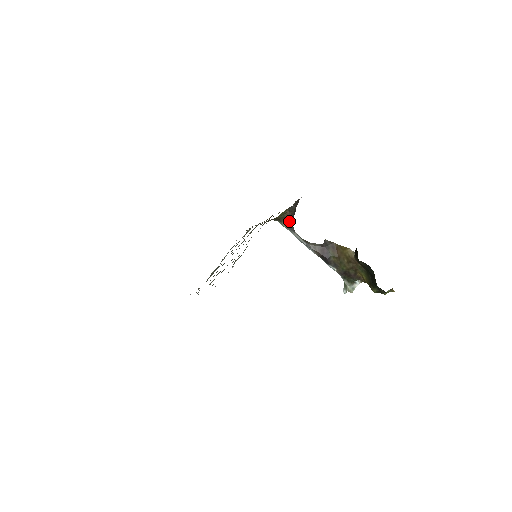
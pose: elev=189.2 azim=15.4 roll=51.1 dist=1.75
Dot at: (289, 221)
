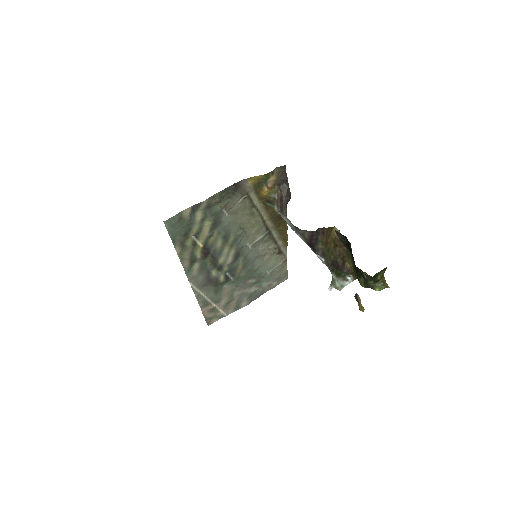
Dot at: (281, 204)
